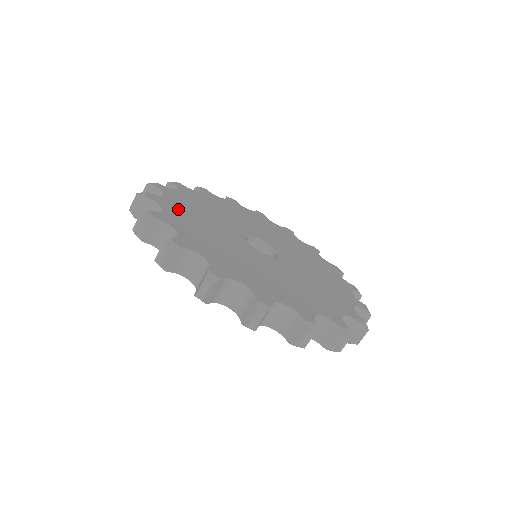
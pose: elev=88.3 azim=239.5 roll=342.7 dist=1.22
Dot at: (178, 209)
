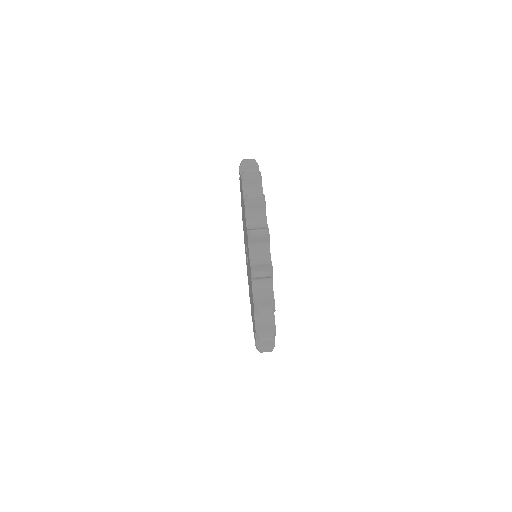
Dot at: occluded
